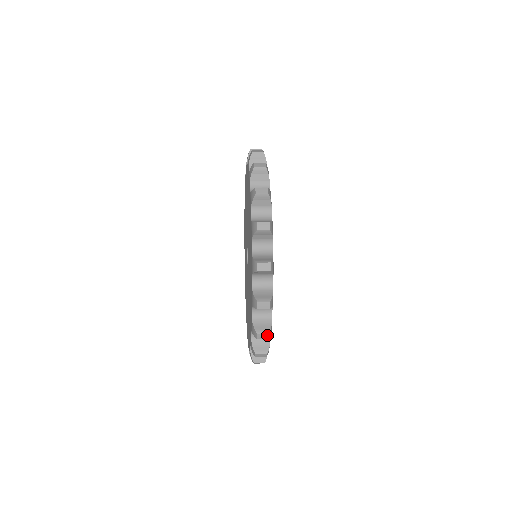
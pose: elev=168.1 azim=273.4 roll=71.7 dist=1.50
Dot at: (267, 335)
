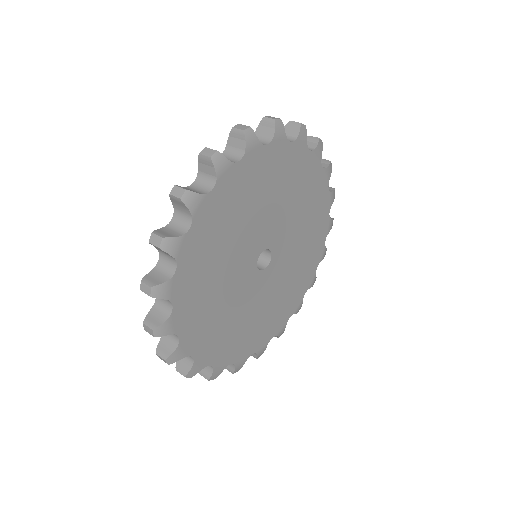
Dot at: (160, 241)
